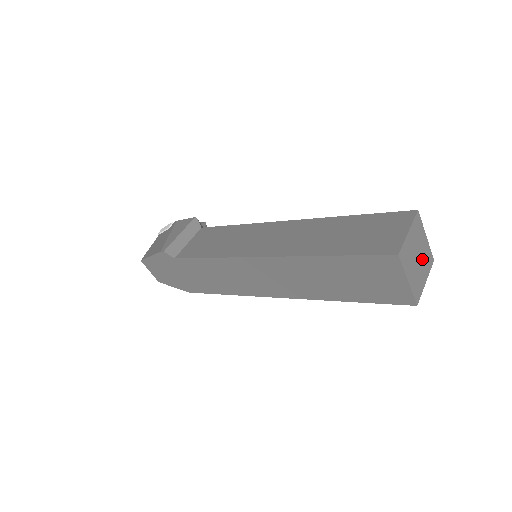
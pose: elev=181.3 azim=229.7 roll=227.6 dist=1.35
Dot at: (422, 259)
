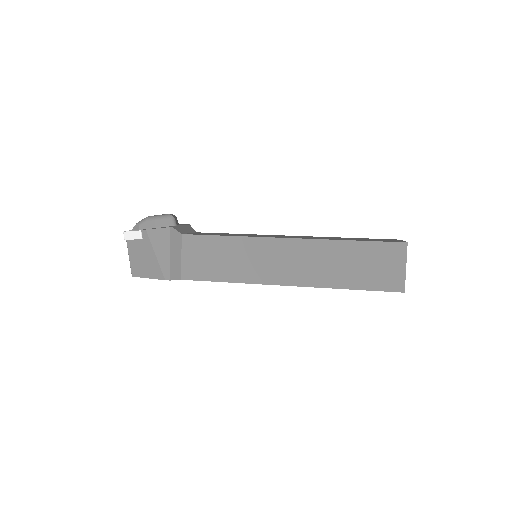
Dot at: occluded
